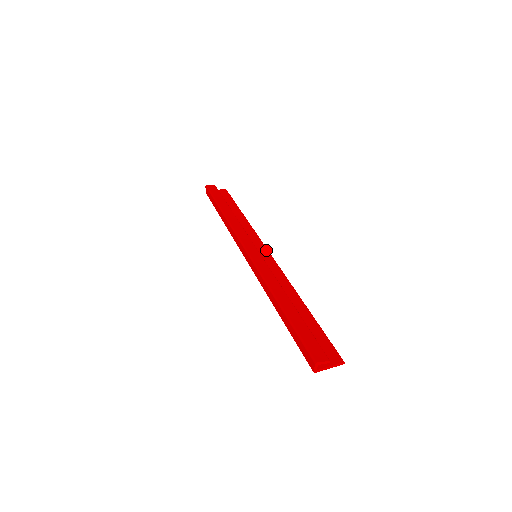
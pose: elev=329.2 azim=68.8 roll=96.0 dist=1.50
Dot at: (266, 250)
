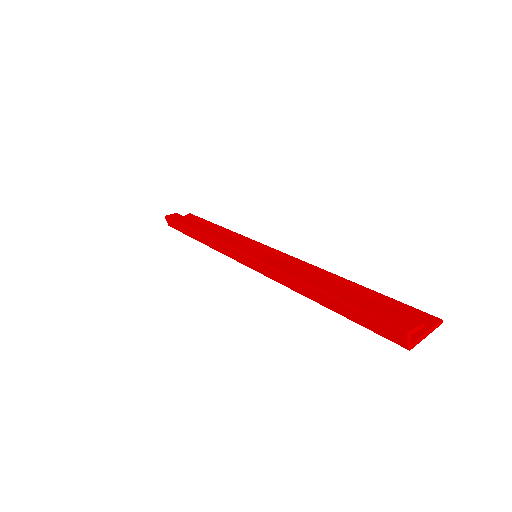
Dot at: (265, 246)
